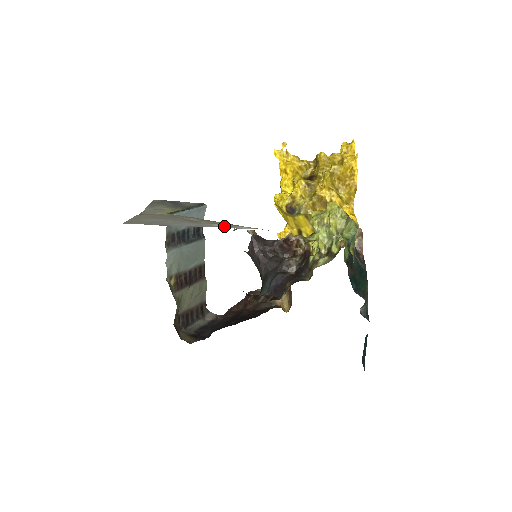
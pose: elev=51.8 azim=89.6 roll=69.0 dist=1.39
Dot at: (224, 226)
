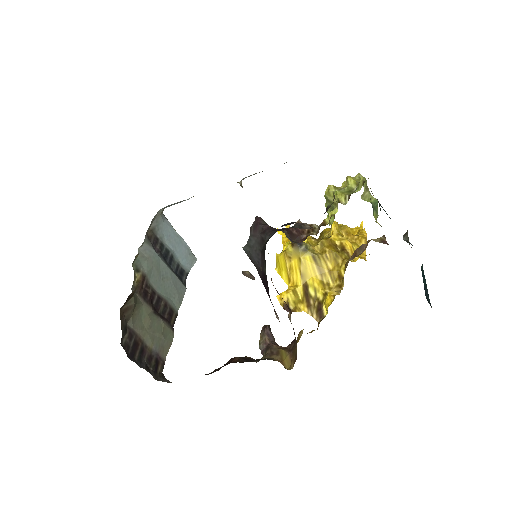
Dot at: occluded
